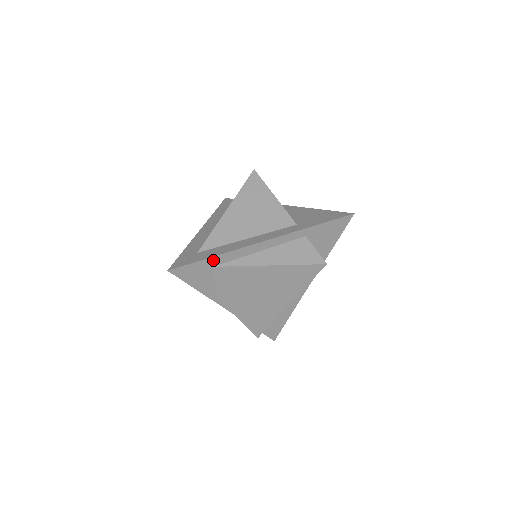
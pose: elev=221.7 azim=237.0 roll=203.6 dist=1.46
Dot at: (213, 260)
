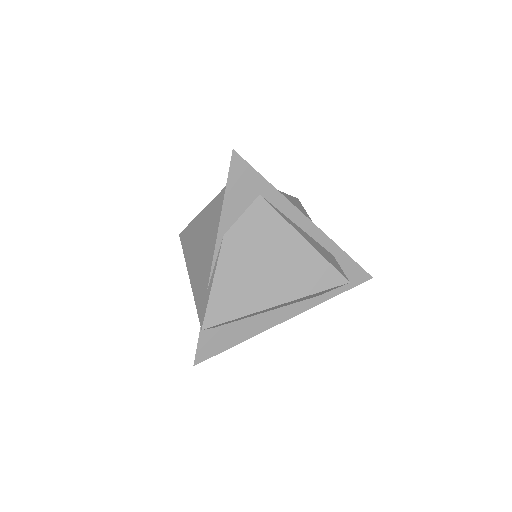
Dot at: (267, 188)
